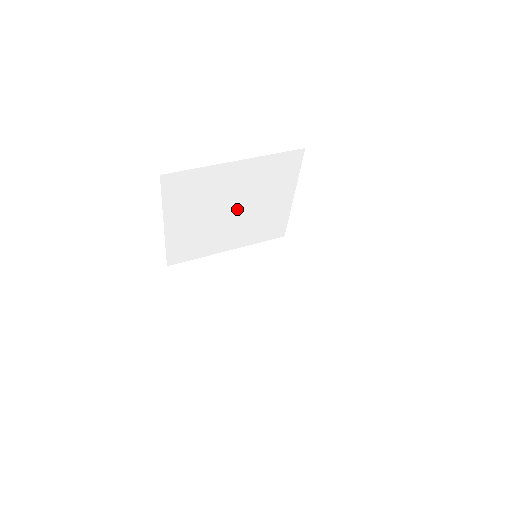
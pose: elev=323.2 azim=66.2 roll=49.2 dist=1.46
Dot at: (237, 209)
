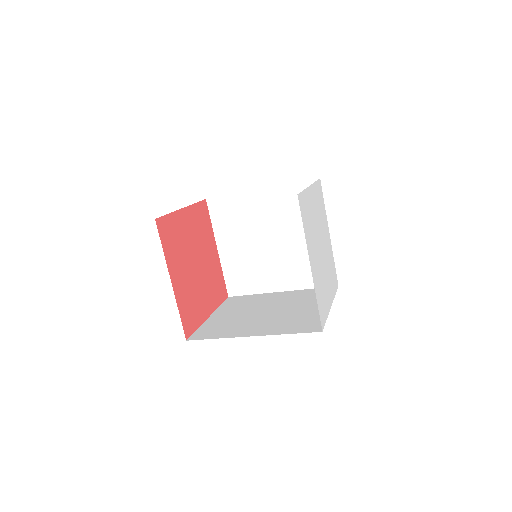
Dot at: (275, 241)
